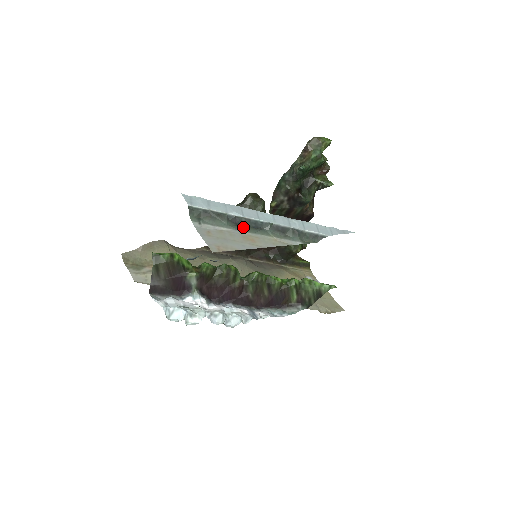
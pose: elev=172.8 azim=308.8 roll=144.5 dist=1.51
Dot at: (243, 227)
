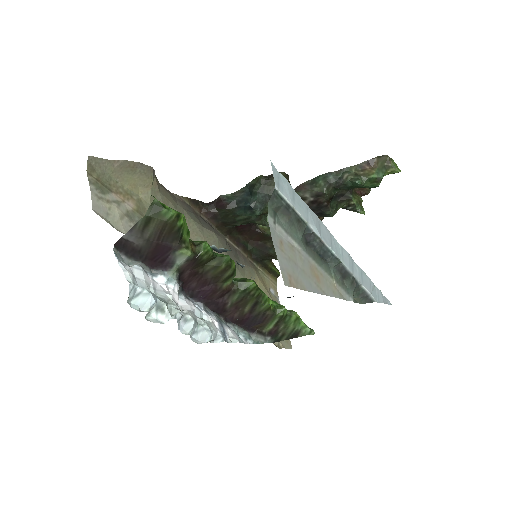
Dot at: (311, 250)
